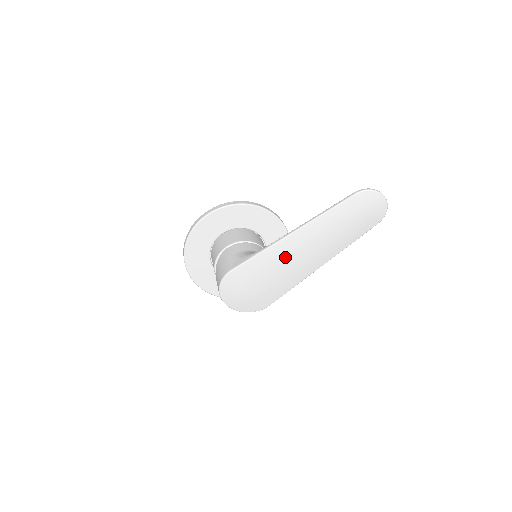
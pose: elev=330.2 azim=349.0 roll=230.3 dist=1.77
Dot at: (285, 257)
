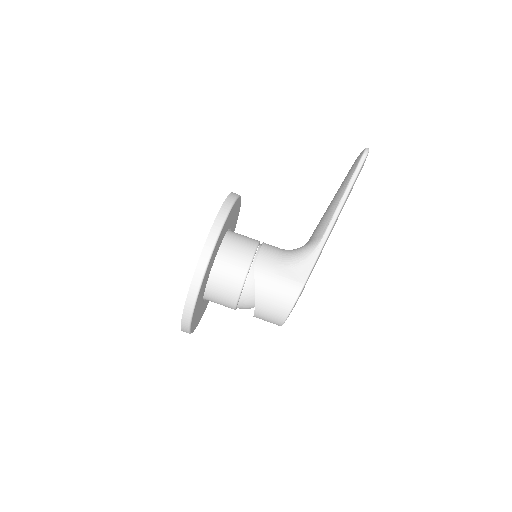
Dot at: occluded
